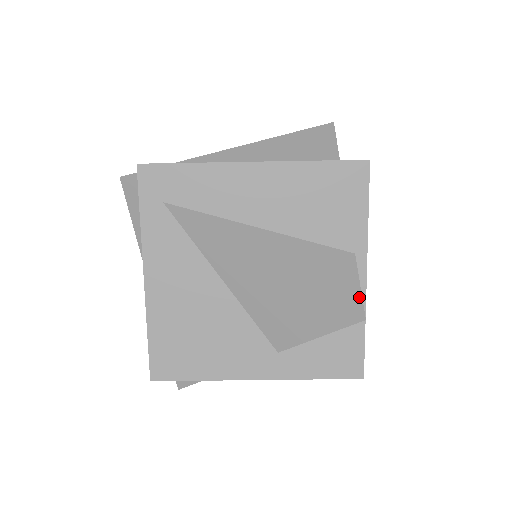
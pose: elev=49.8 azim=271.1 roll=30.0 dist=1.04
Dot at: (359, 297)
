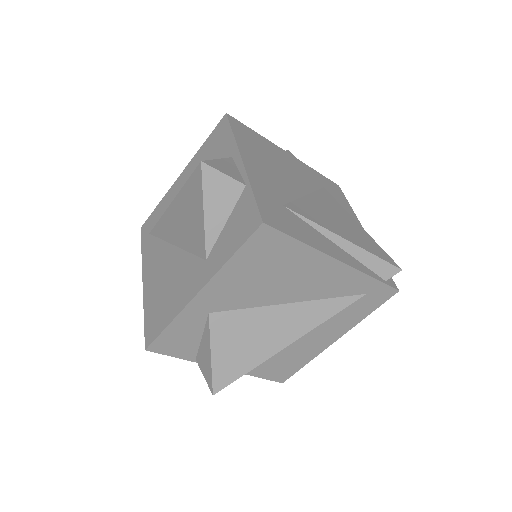
Dot at: (210, 161)
